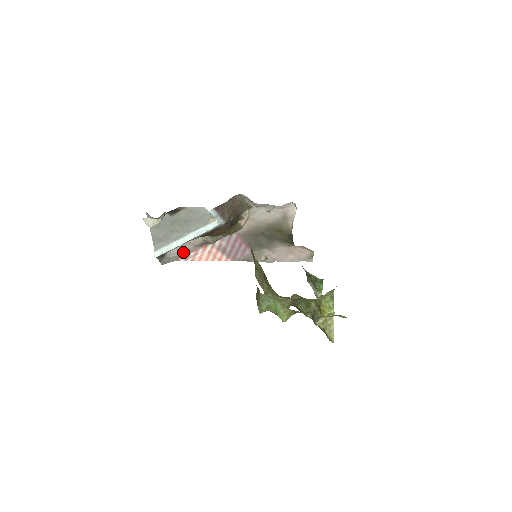
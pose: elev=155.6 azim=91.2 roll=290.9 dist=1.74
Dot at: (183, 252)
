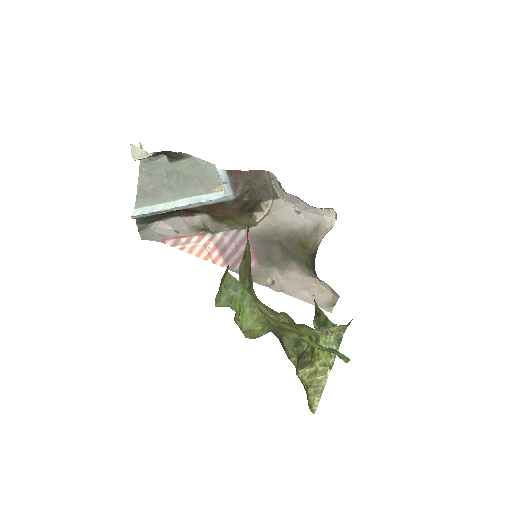
Dot at: (173, 232)
